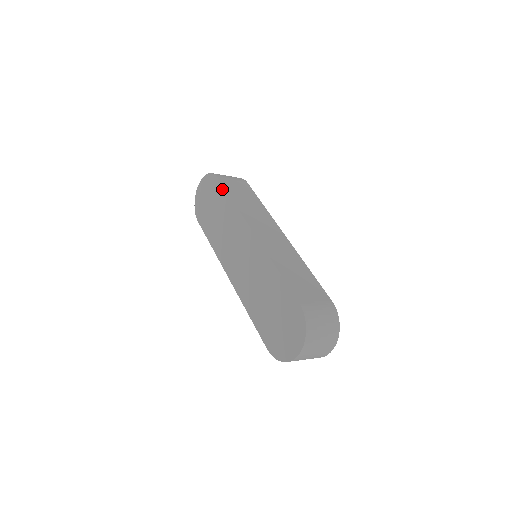
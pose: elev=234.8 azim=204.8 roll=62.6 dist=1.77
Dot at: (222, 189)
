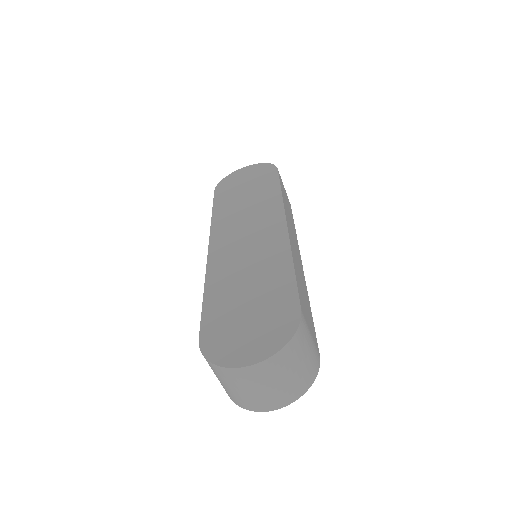
Dot at: (275, 178)
